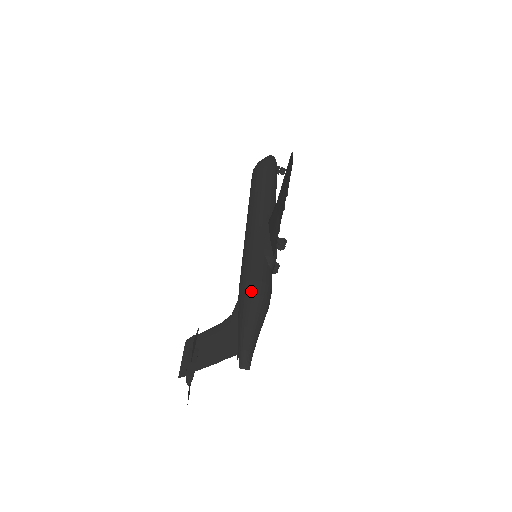
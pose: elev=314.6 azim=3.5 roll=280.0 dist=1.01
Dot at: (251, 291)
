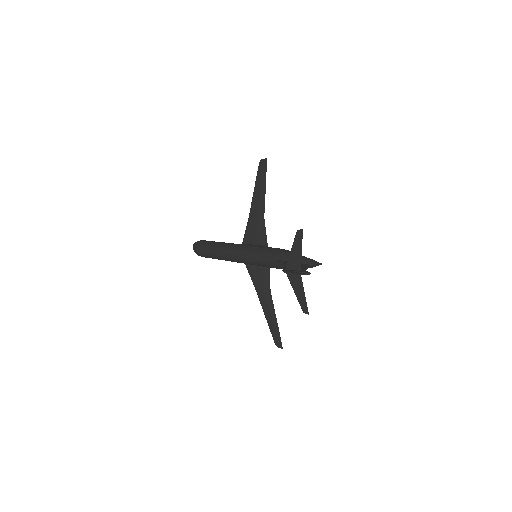
Dot at: (280, 251)
